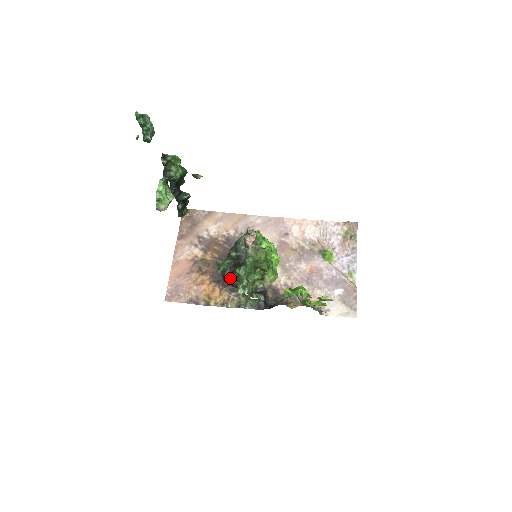
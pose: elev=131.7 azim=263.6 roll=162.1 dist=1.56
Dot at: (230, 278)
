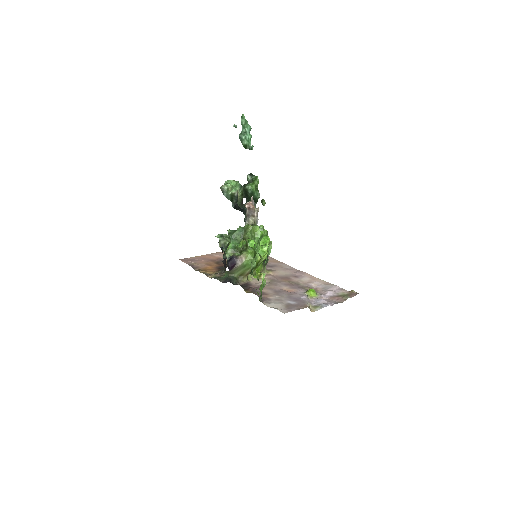
Dot at: occluded
